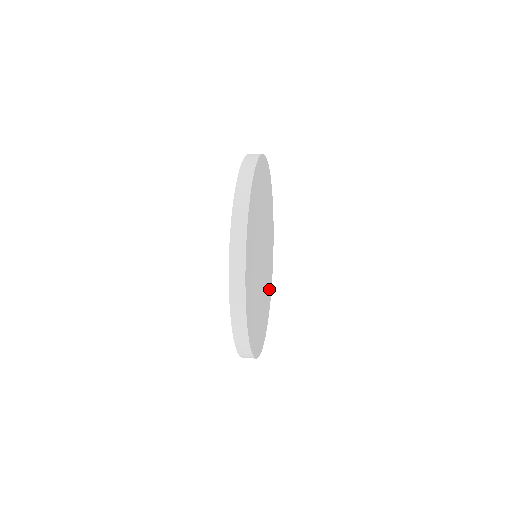
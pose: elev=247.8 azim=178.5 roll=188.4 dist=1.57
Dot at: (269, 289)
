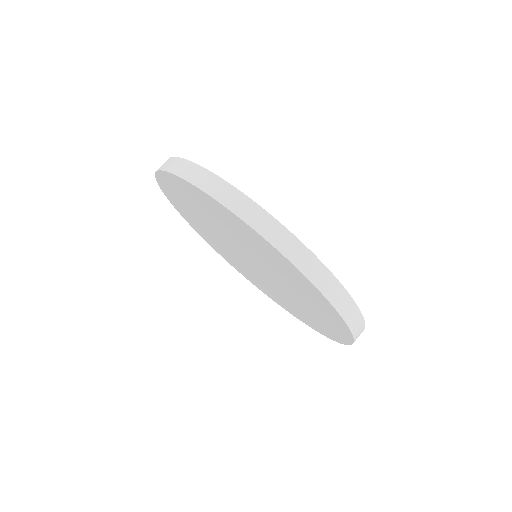
Dot at: occluded
